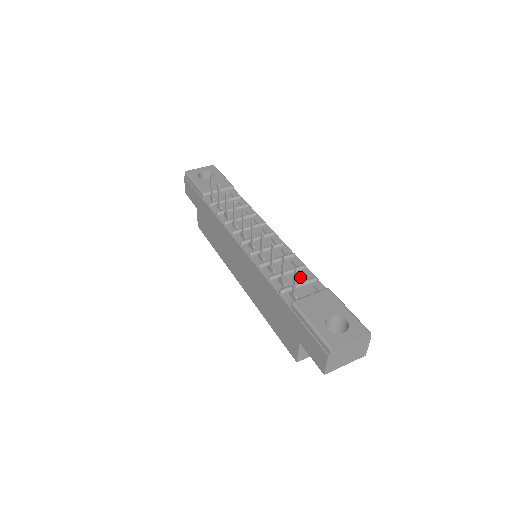
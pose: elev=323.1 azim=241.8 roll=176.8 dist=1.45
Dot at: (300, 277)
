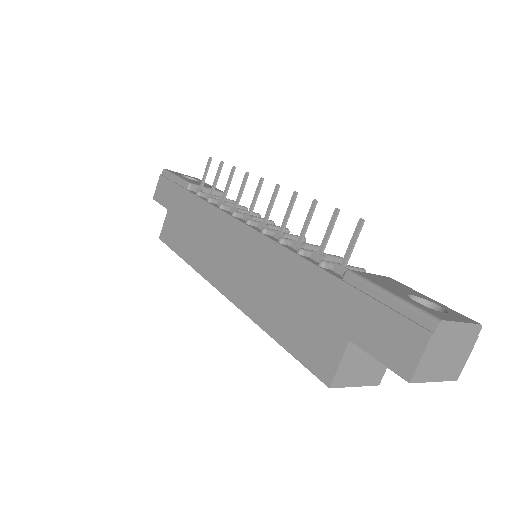
Dot at: occluded
